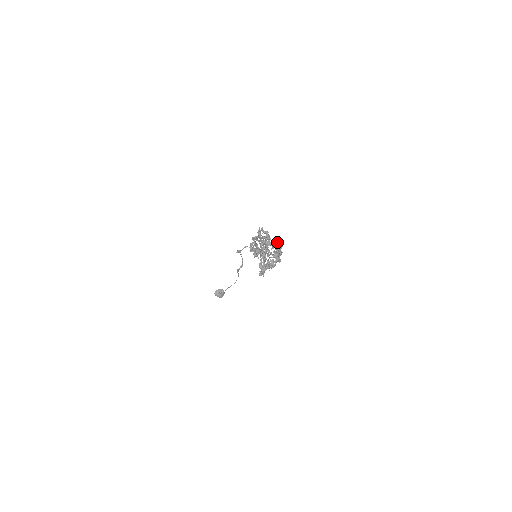
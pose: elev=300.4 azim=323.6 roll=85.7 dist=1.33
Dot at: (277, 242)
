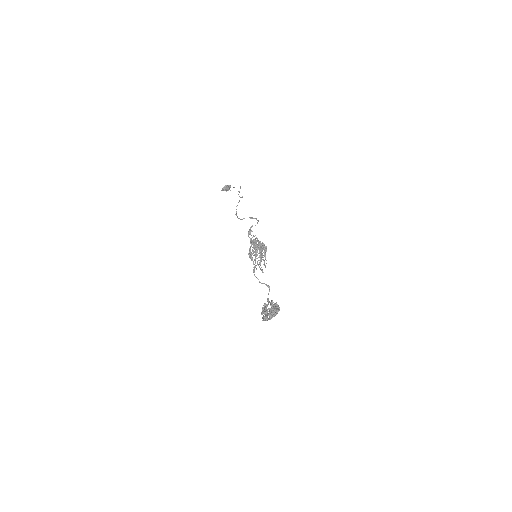
Dot at: (273, 311)
